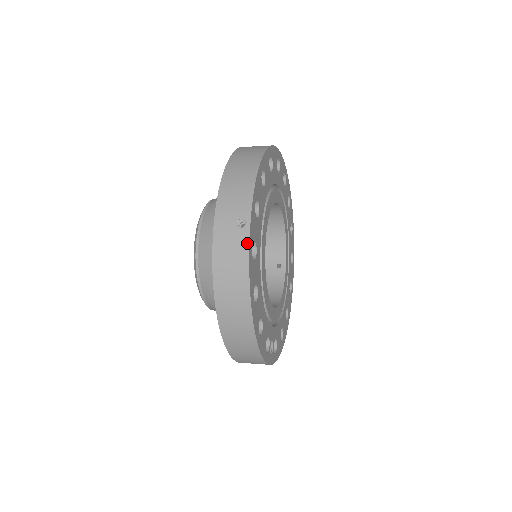
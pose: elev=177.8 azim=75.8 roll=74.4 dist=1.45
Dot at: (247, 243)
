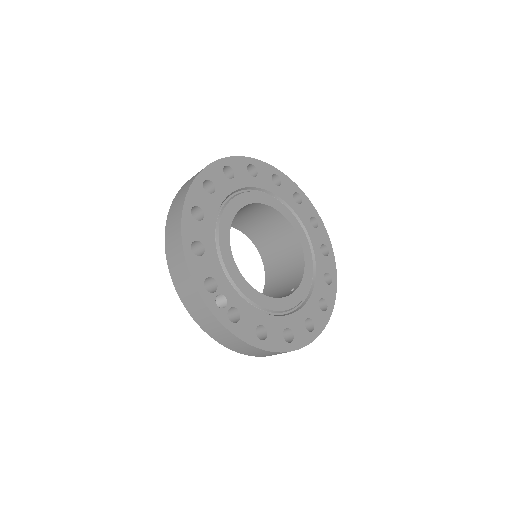
Dot at: (199, 173)
